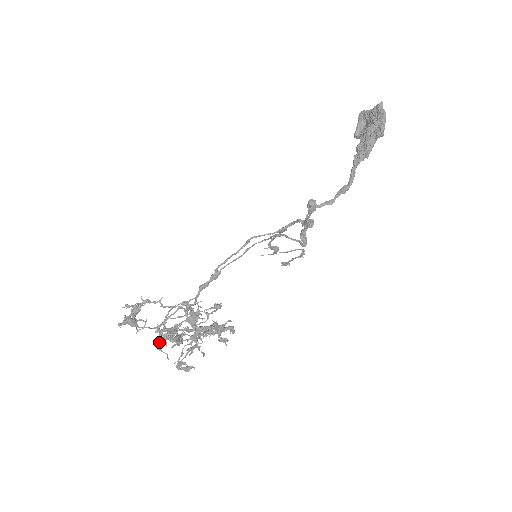
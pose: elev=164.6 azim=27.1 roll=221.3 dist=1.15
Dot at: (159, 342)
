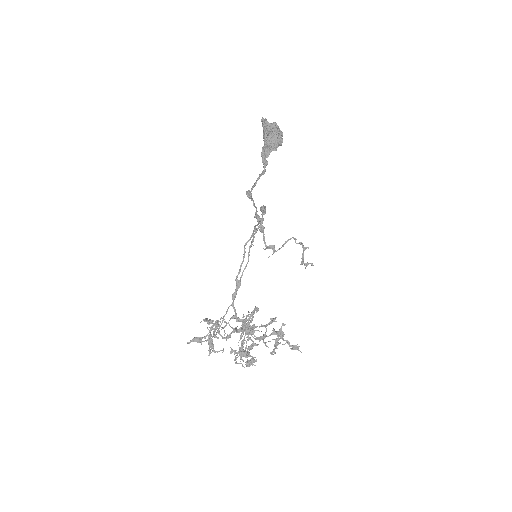
Dot at: (235, 359)
